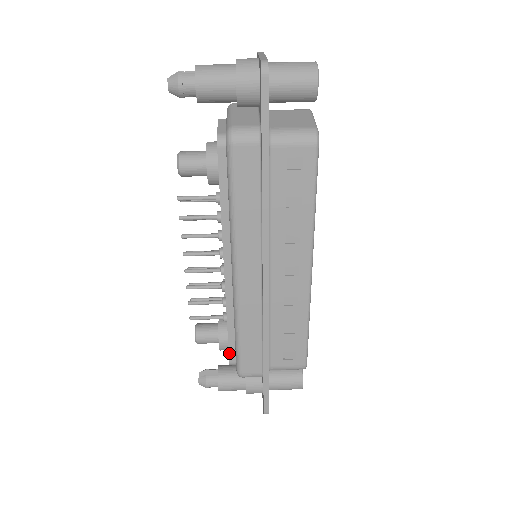
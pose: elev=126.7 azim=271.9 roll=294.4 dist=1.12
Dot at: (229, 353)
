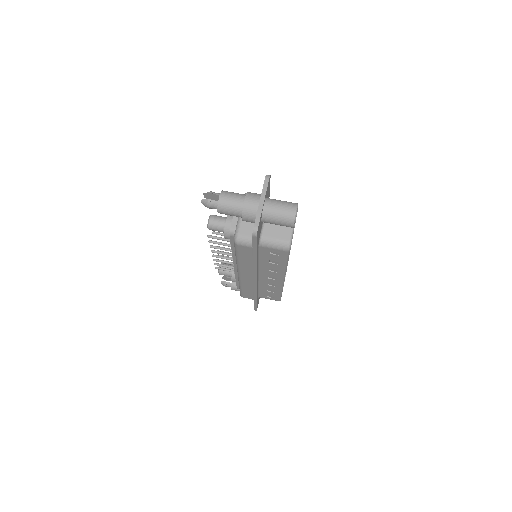
Dot at: (237, 286)
